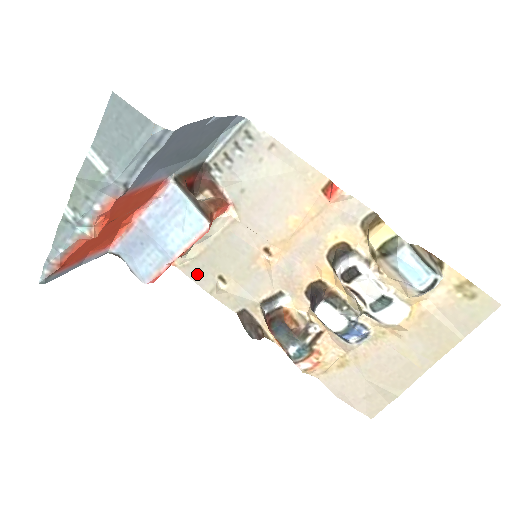
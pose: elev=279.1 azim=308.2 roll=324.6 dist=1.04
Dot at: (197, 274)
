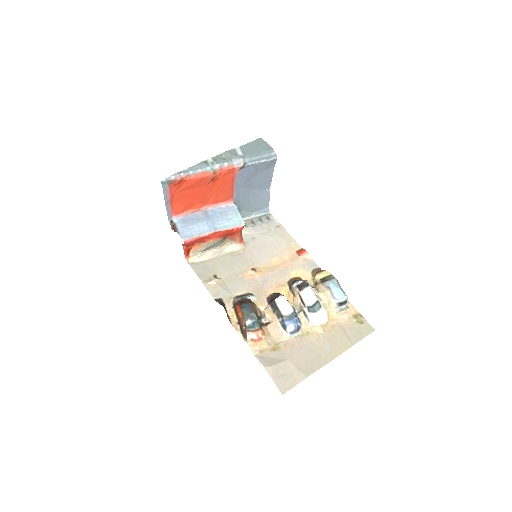
Dot at: (200, 270)
